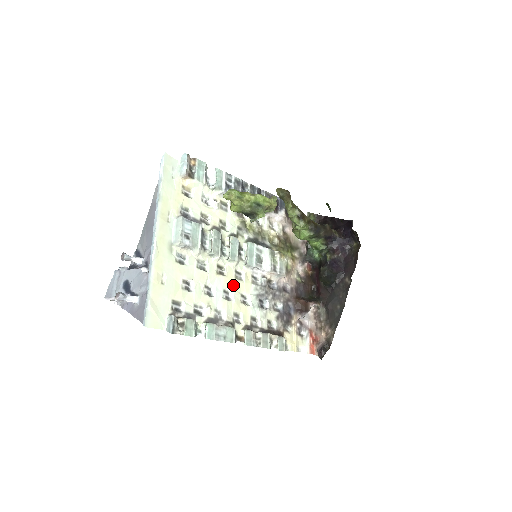
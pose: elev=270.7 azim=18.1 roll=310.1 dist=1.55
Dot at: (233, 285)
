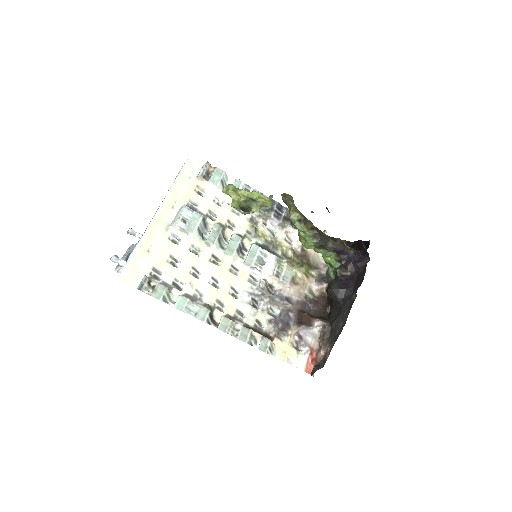
Dot at: (225, 276)
